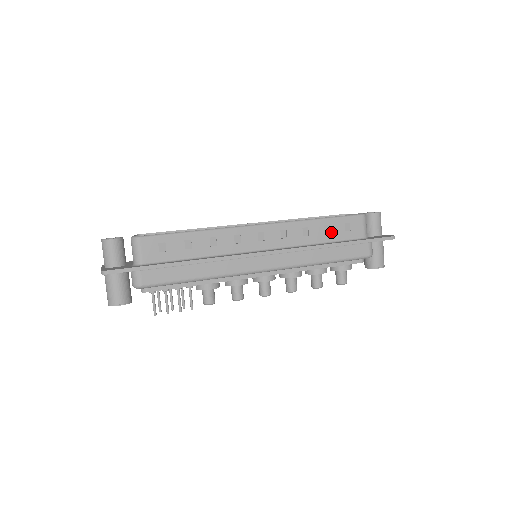
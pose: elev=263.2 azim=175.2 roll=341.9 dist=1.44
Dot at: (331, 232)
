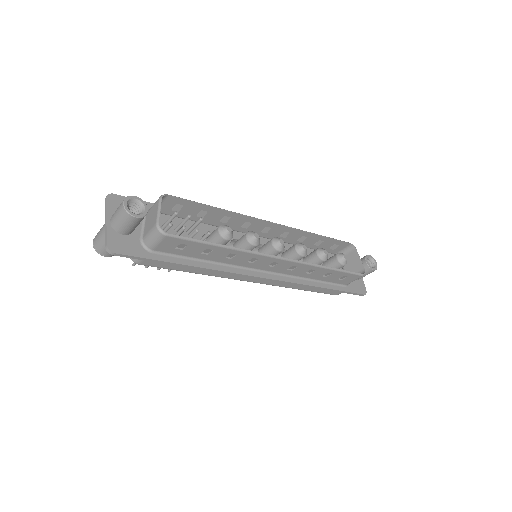
Dot at: (328, 277)
